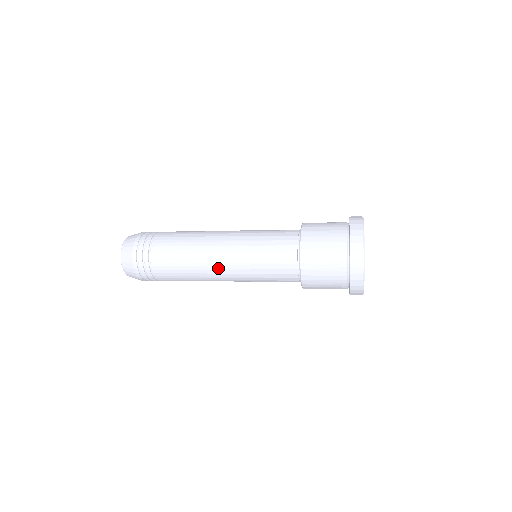
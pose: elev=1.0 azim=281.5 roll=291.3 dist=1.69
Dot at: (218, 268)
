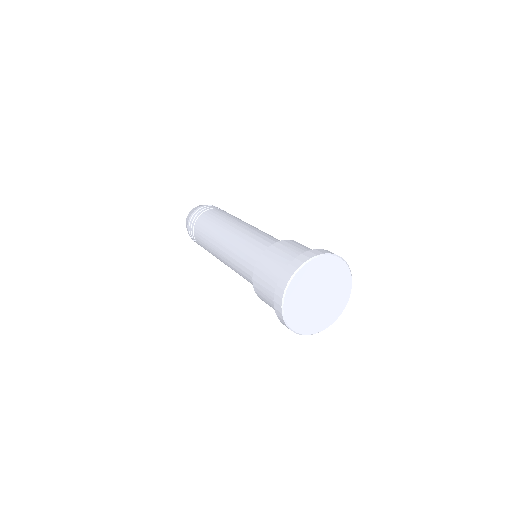
Dot at: (221, 243)
